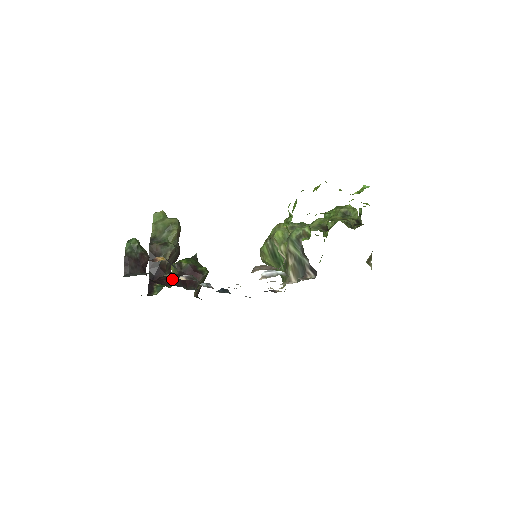
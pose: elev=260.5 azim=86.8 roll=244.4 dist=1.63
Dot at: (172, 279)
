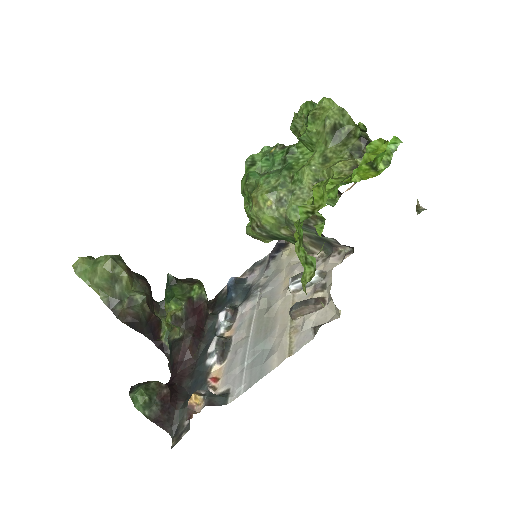
Dot at: (189, 348)
